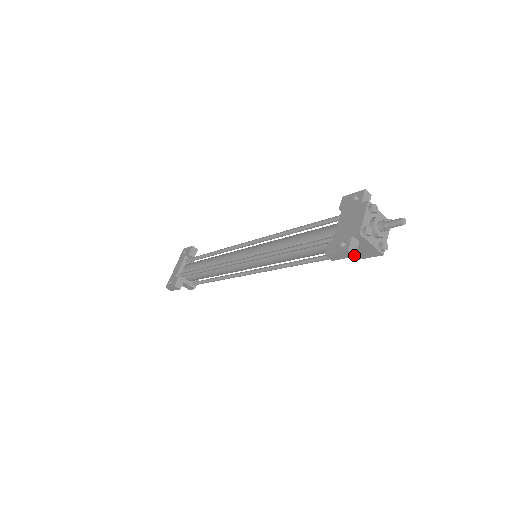
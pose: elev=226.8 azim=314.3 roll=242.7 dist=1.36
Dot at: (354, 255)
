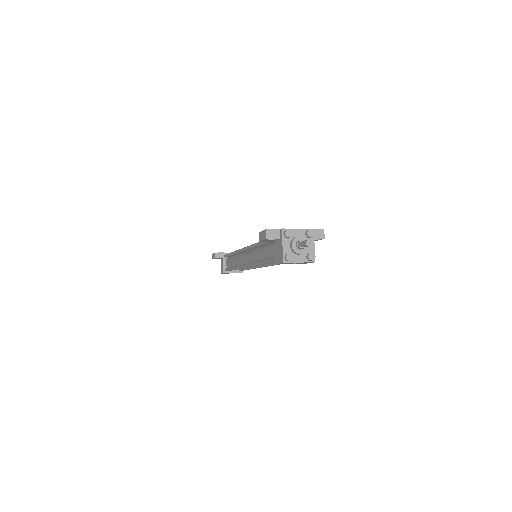
Dot at: (266, 237)
